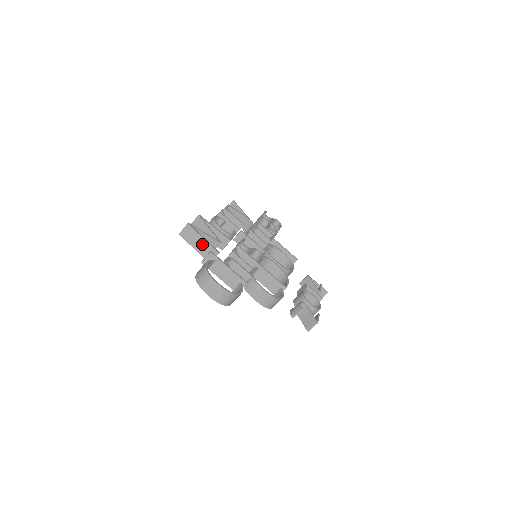
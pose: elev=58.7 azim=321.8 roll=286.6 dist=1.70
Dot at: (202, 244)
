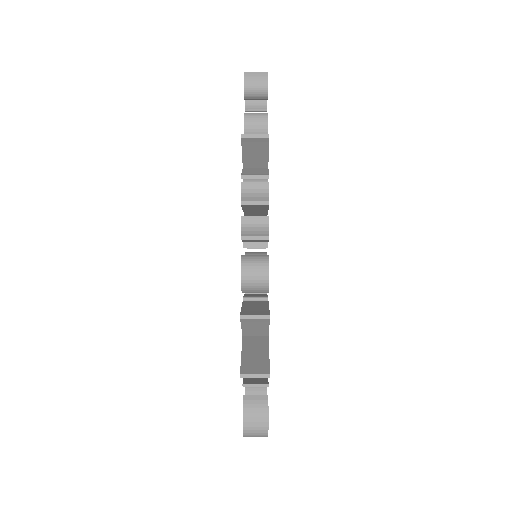
Dot at: occluded
